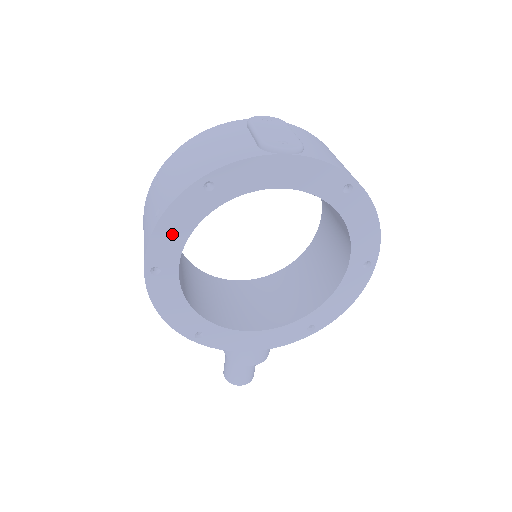
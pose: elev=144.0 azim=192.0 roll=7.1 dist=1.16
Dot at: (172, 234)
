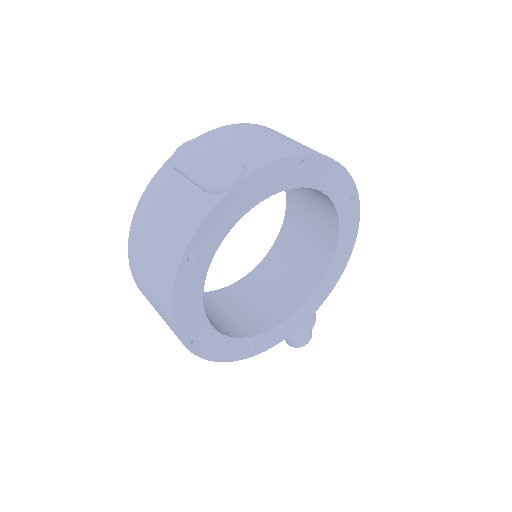
Dot at: (189, 310)
